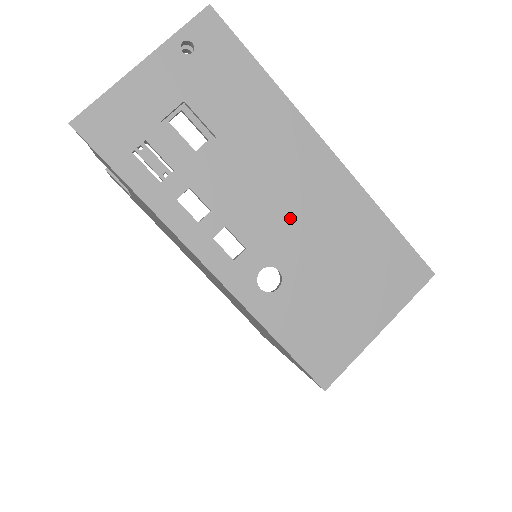
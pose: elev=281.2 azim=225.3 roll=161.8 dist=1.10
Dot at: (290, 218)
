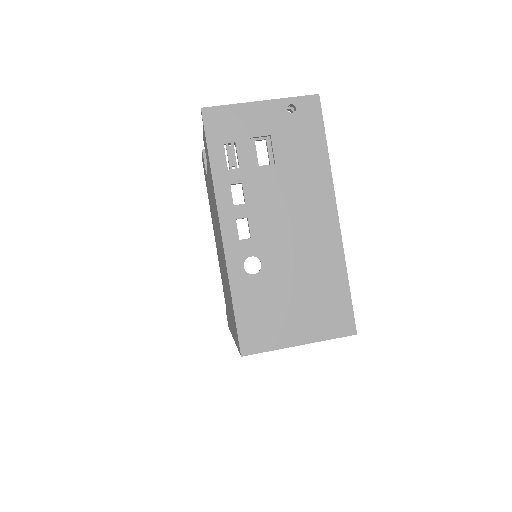
Dot at: (288, 238)
